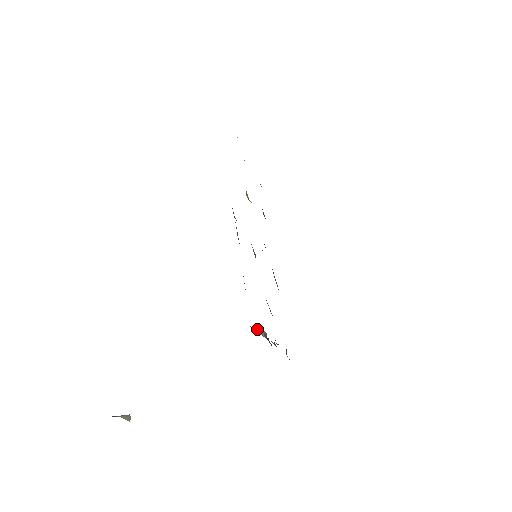
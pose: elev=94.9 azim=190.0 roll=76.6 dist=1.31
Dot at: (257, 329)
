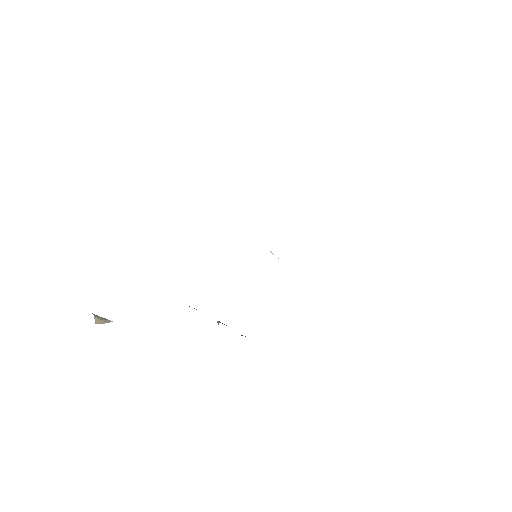
Dot at: occluded
